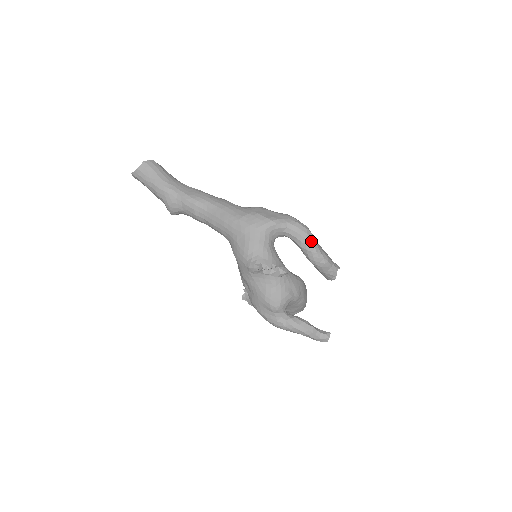
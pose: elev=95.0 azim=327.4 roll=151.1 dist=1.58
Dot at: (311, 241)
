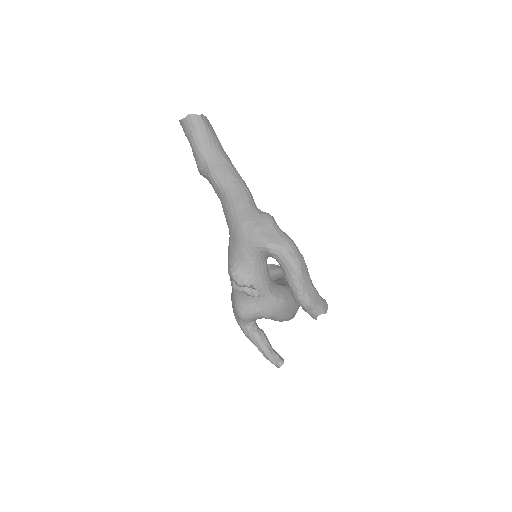
Dot at: (296, 280)
